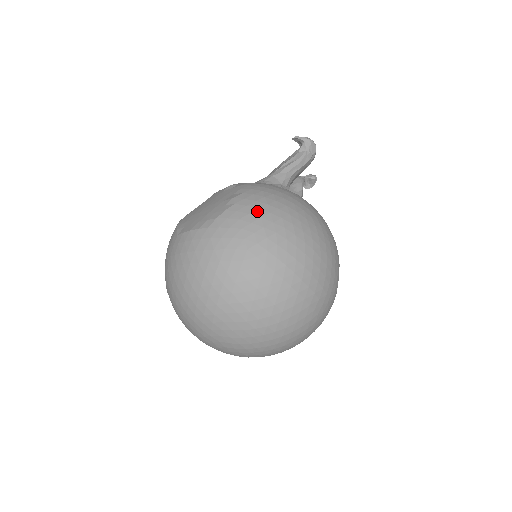
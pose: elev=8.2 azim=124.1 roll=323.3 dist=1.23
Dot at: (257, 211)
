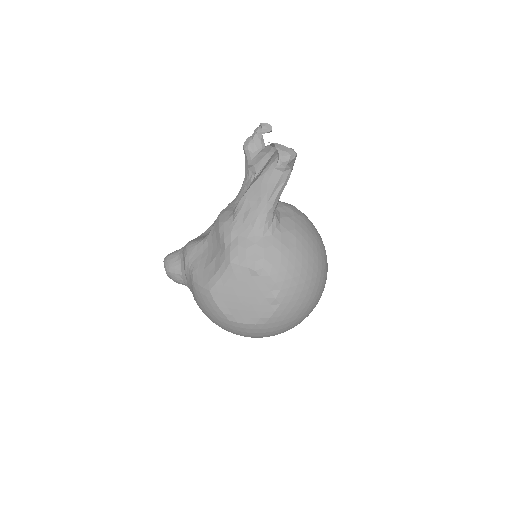
Dot at: (298, 302)
